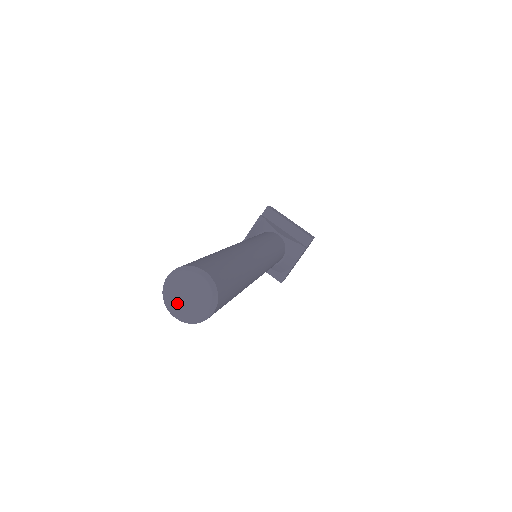
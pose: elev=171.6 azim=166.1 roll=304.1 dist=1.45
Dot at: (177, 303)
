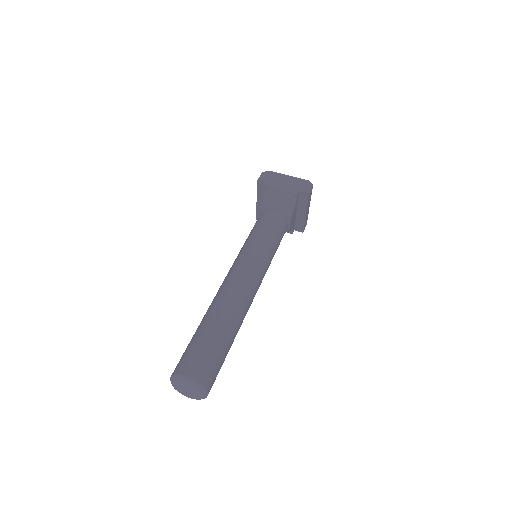
Dot at: (179, 385)
